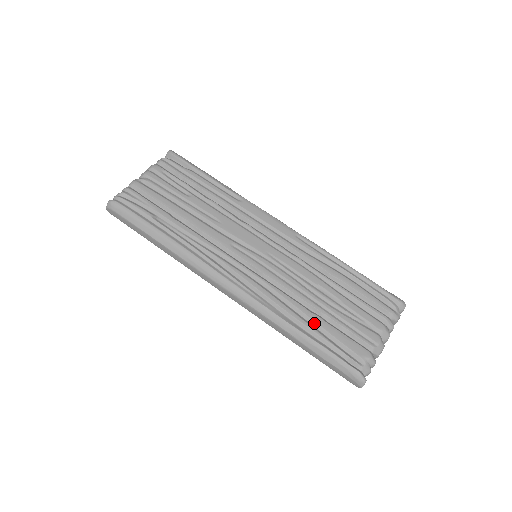
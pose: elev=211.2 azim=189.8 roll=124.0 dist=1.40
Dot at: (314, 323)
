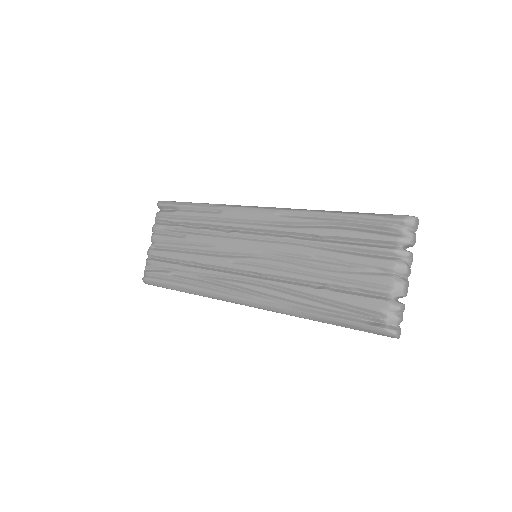
Dot at: (323, 298)
